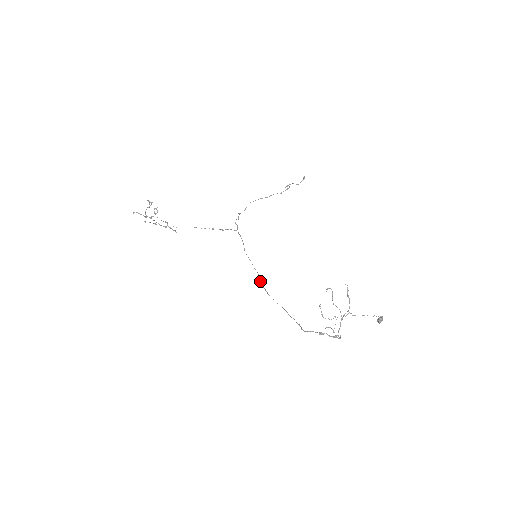
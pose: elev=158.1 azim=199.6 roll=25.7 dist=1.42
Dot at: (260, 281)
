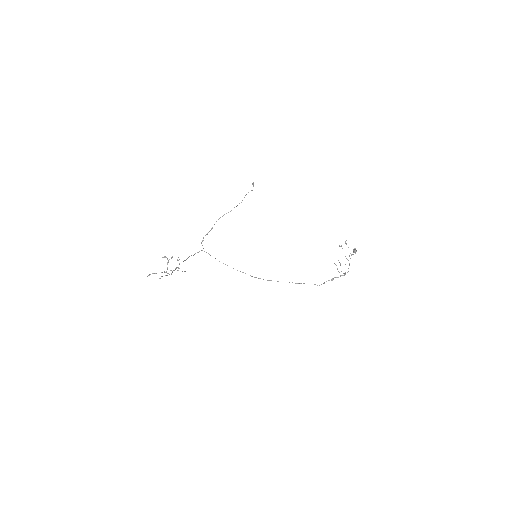
Dot at: occluded
